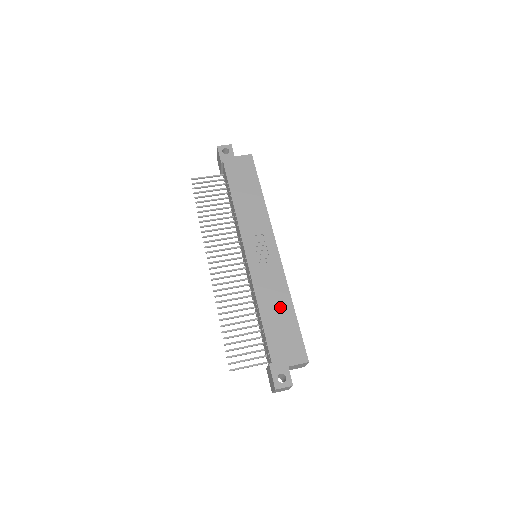
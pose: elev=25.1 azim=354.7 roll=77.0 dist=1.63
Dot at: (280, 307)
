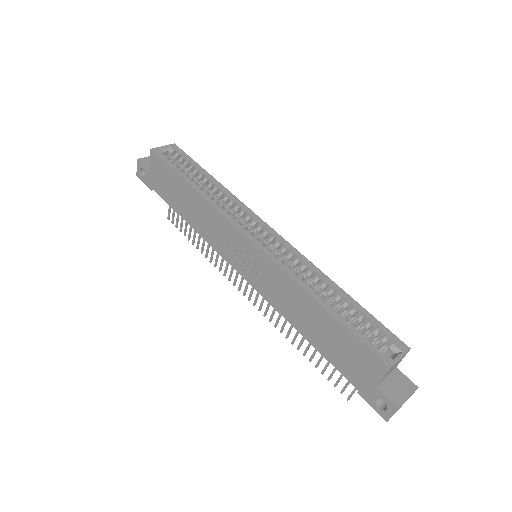
Dot at: (310, 315)
